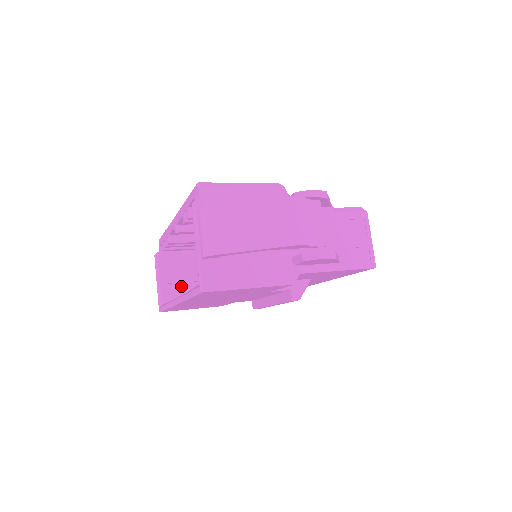
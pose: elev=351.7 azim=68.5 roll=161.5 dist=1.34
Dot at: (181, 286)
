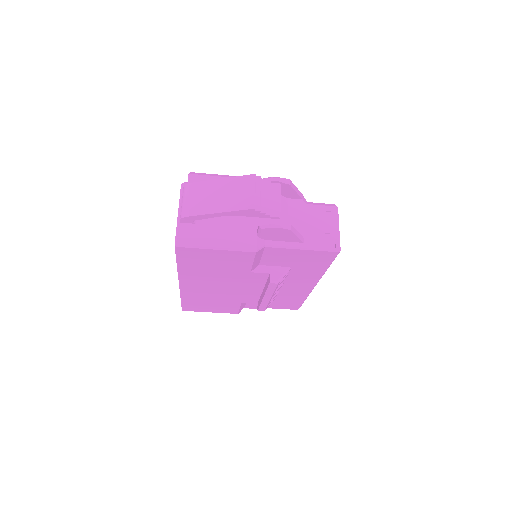
Dot at: occluded
